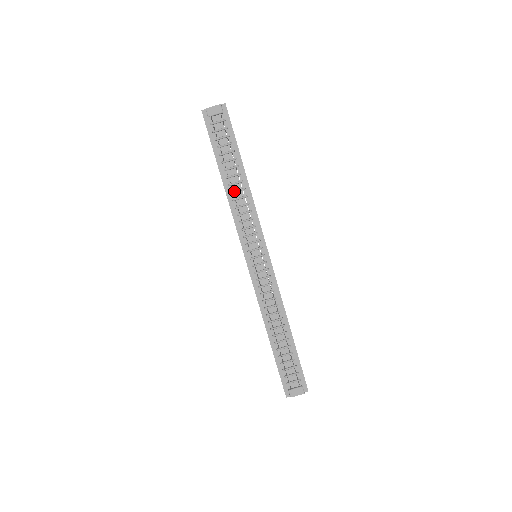
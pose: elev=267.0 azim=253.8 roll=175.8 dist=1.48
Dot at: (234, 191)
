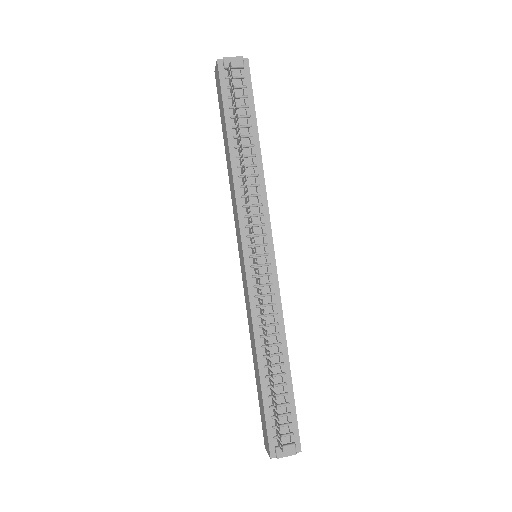
Dot at: occluded
